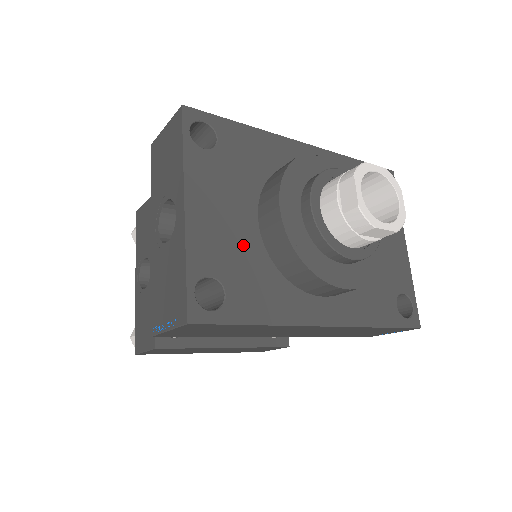
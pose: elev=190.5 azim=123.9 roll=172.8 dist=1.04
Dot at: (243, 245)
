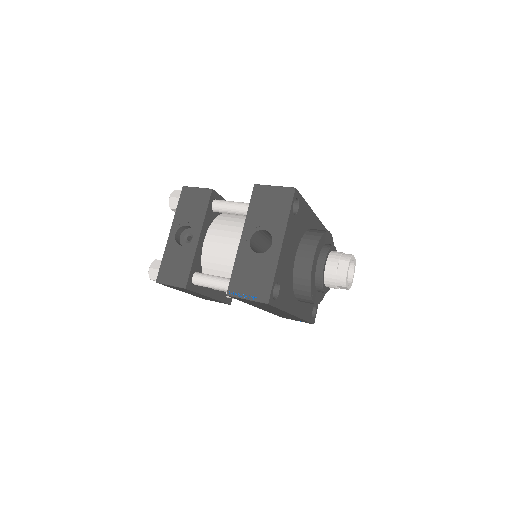
Dot at: (289, 269)
